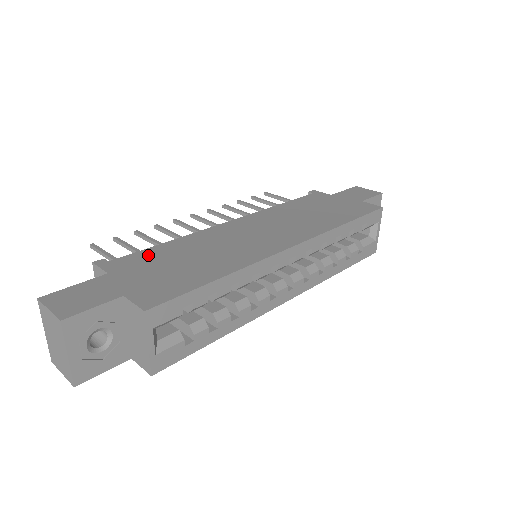
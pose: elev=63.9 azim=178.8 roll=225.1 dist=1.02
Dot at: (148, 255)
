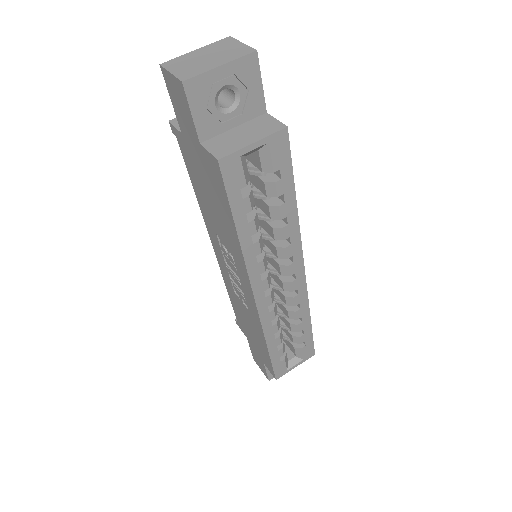
Dot at: occluded
